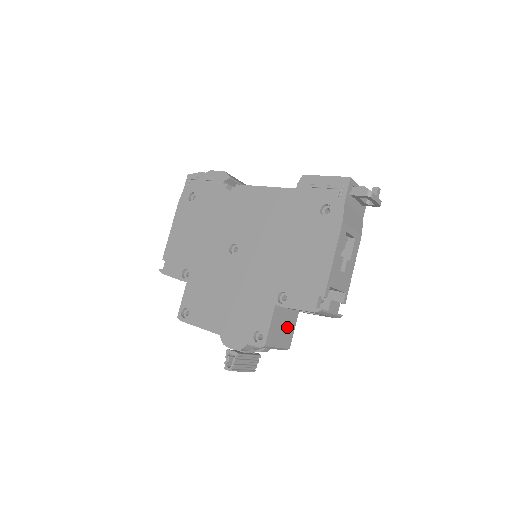
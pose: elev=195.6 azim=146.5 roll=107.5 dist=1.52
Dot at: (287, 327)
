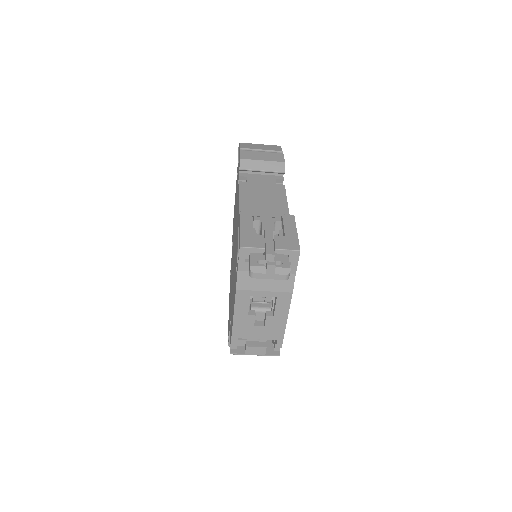
Dot at: occluded
